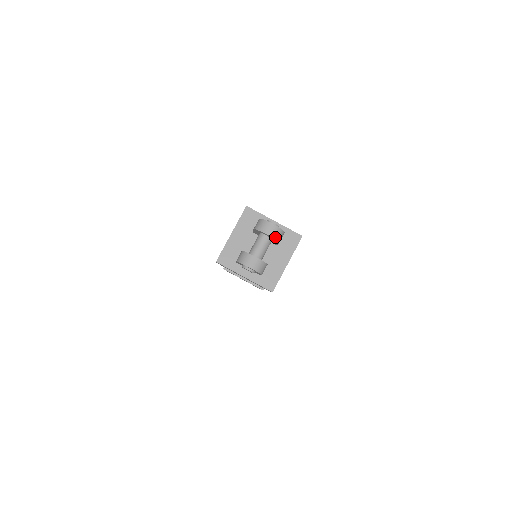
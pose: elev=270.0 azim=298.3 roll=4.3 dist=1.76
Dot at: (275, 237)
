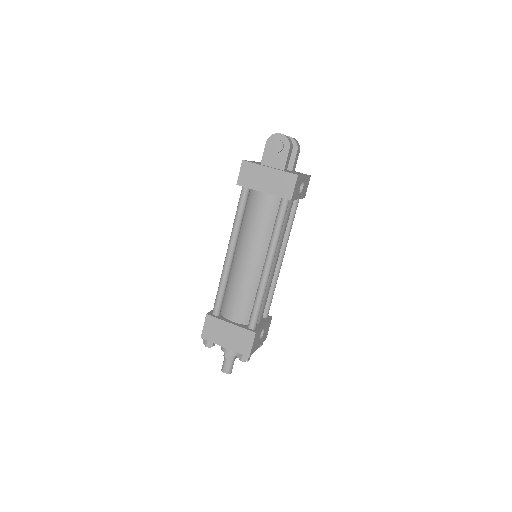
Dot at: (295, 140)
